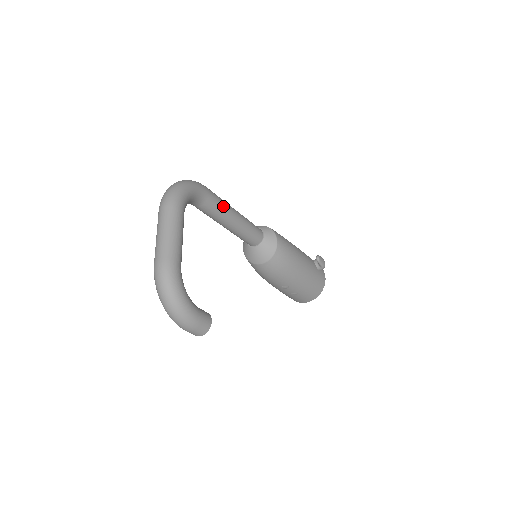
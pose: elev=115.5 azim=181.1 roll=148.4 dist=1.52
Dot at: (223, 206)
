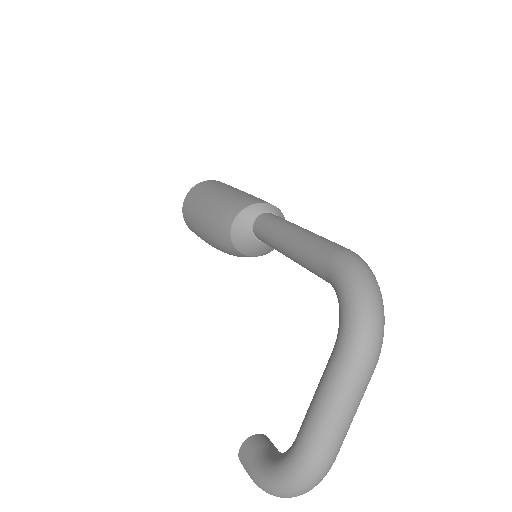
Dot at: occluded
